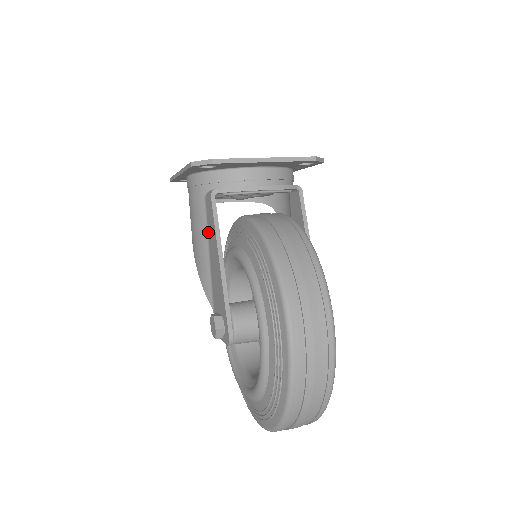
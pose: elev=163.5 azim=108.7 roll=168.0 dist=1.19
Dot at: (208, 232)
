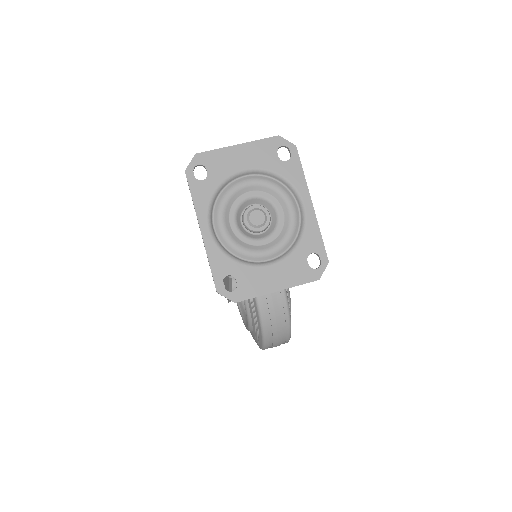
Dot at: occluded
